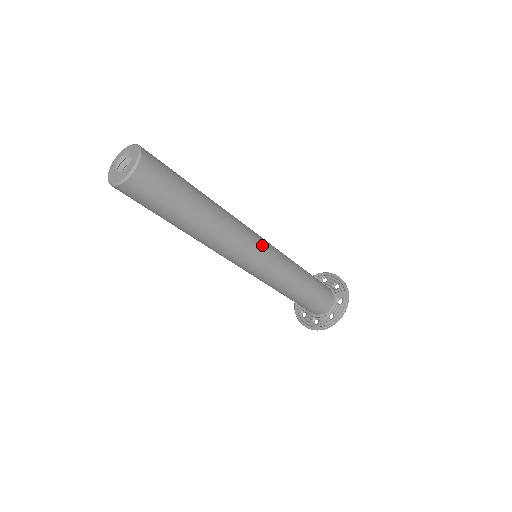
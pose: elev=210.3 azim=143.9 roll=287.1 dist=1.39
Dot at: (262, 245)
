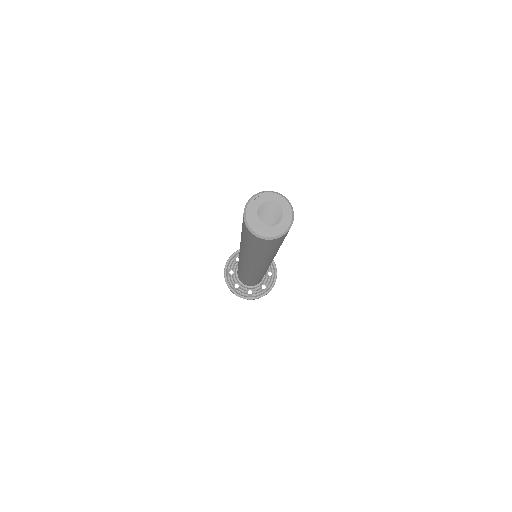
Dot at: occluded
